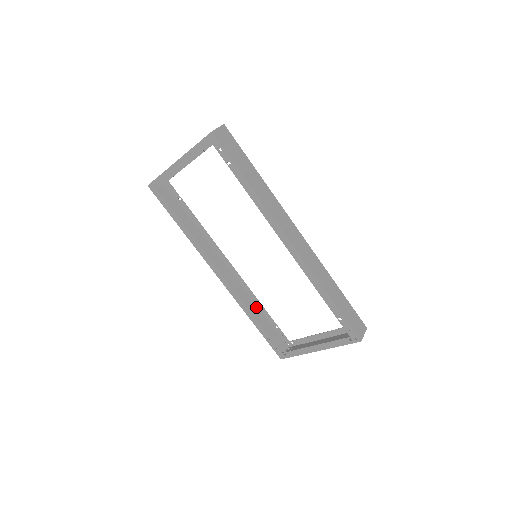
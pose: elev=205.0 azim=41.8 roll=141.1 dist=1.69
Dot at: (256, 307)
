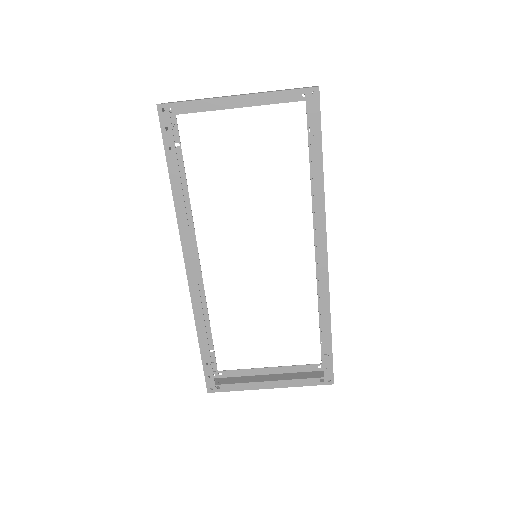
Dot at: occluded
